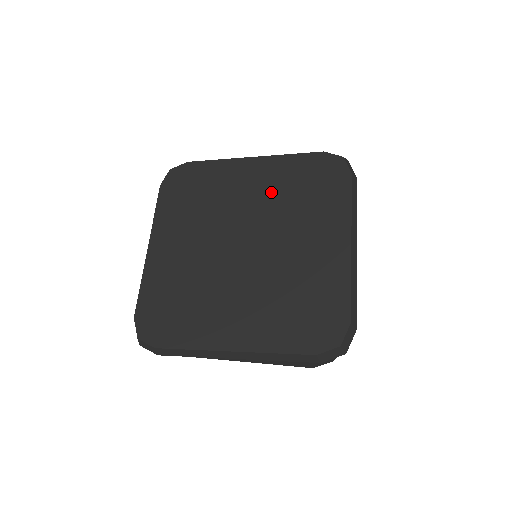
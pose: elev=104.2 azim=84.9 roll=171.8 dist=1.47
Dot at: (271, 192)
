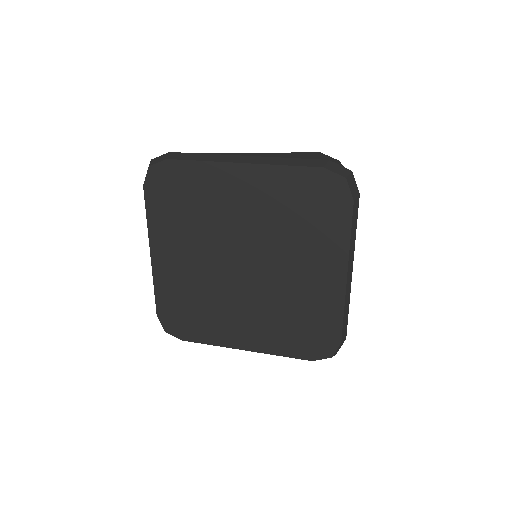
Dot at: (266, 212)
